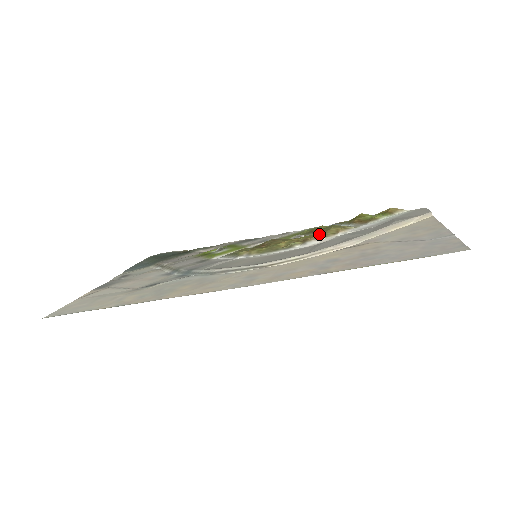
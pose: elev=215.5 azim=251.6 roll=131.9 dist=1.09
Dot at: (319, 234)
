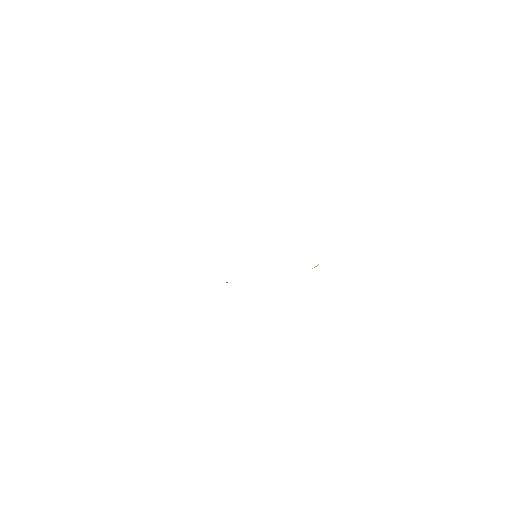
Dot at: occluded
